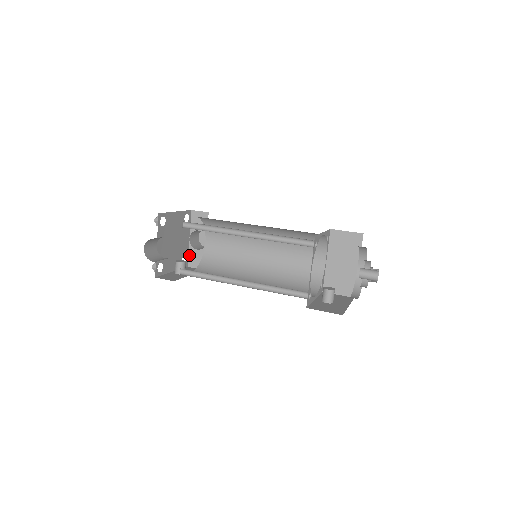
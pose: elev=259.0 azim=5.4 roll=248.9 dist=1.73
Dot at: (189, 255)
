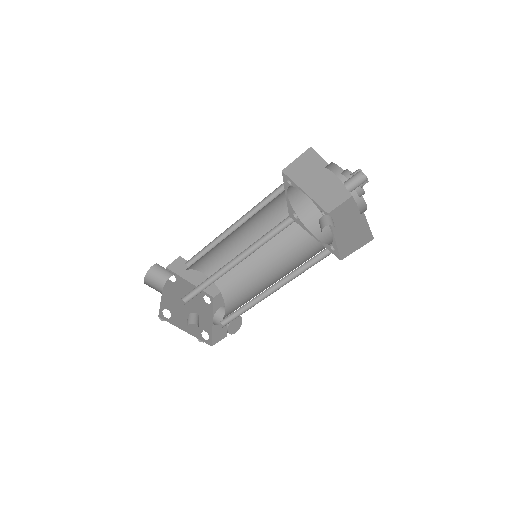
Dot at: (213, 335)
